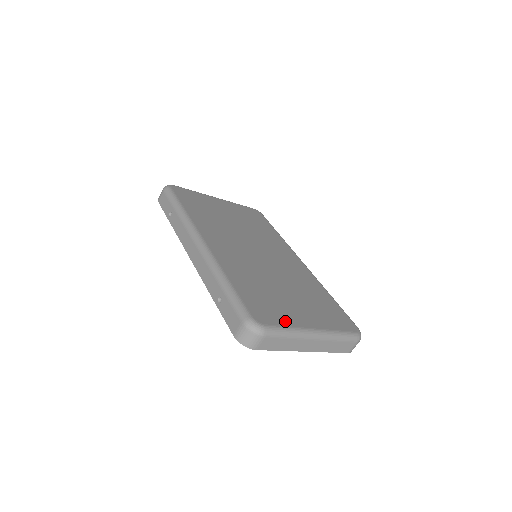
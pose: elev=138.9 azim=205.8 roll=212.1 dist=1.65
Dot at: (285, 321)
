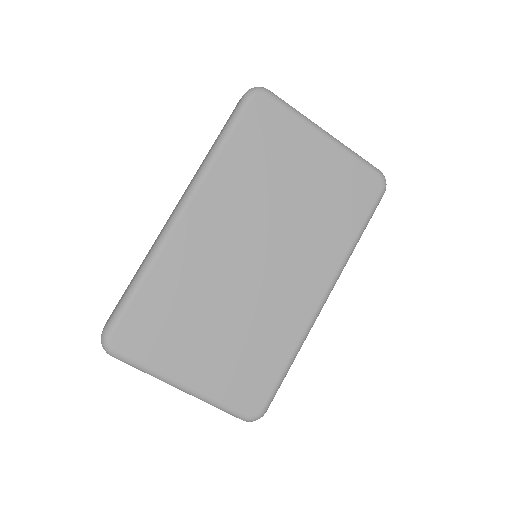
Dot at: (152, 358)
